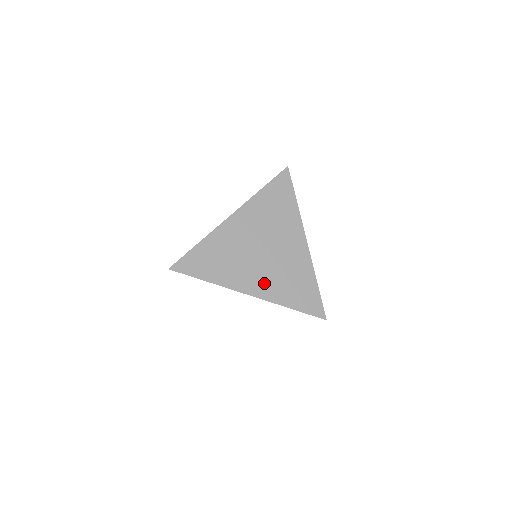
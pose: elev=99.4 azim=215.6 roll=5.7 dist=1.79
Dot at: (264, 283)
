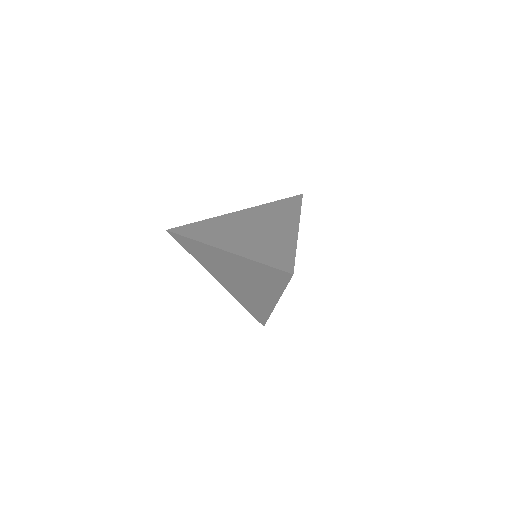
Dot at: (241, 245)
